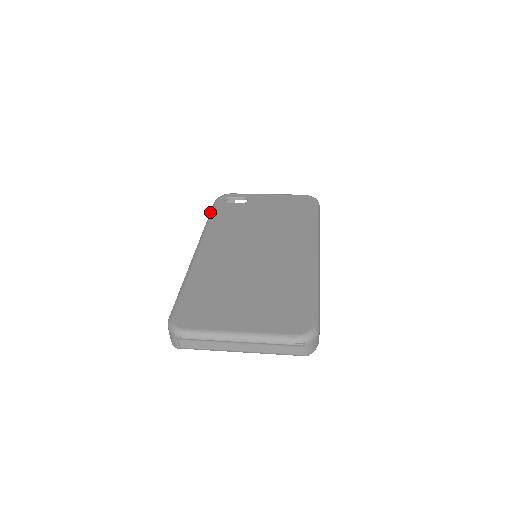
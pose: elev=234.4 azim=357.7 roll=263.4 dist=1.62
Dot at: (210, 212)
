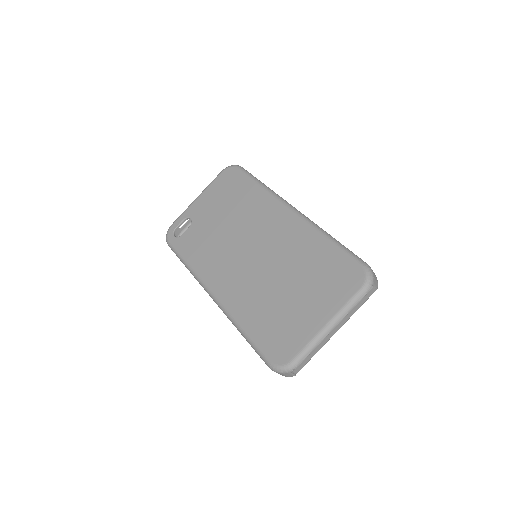
Dot at: (178, 257)
